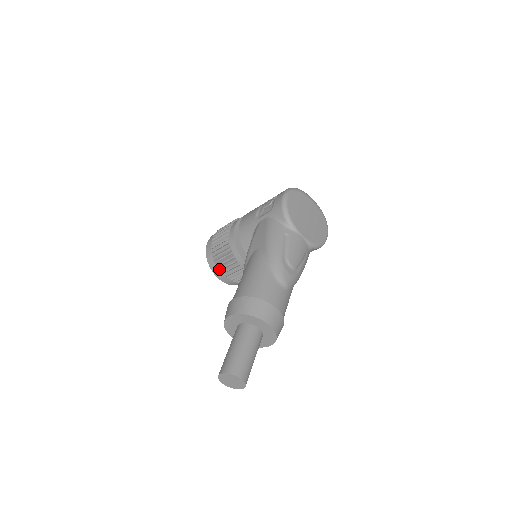
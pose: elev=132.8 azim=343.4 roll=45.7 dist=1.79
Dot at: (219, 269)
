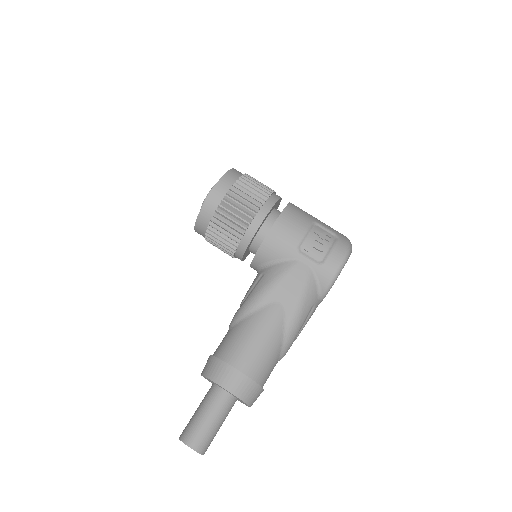
Dot at: (207, 232)
